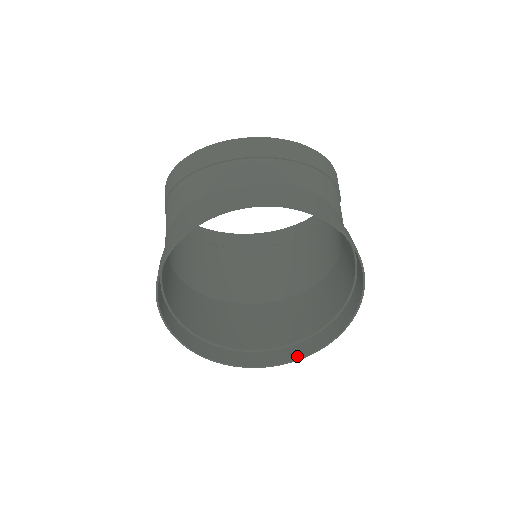
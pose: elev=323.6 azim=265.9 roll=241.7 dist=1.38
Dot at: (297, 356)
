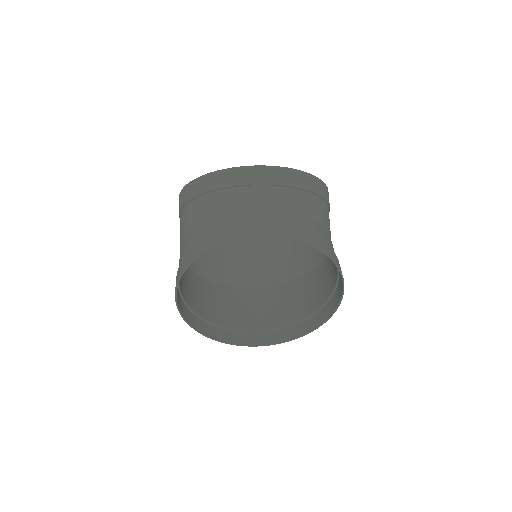
Dot at: (287, 338)
